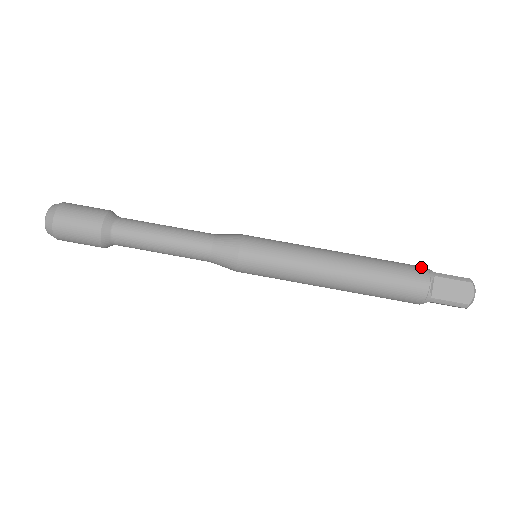
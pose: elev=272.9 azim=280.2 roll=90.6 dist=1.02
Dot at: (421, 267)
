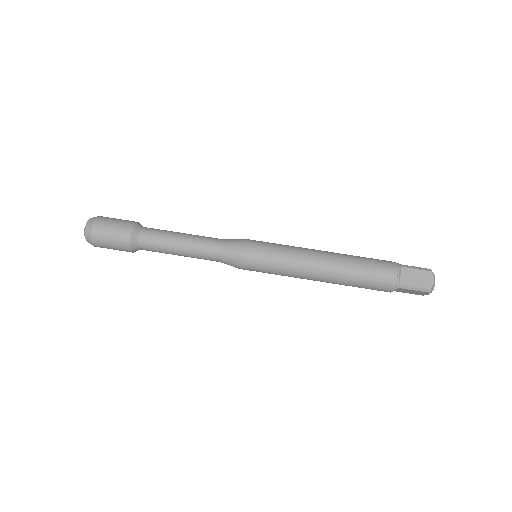
Dot at: (390, 261)
